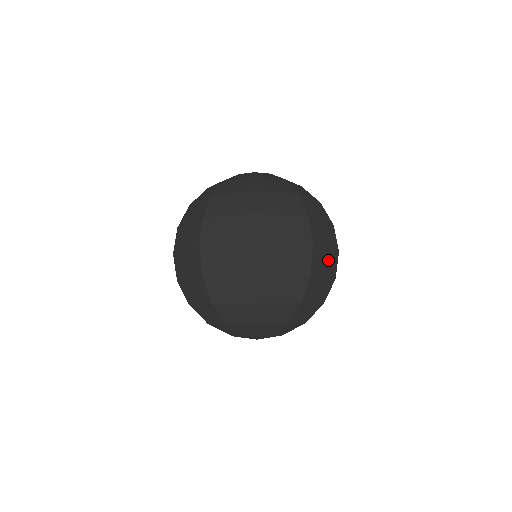
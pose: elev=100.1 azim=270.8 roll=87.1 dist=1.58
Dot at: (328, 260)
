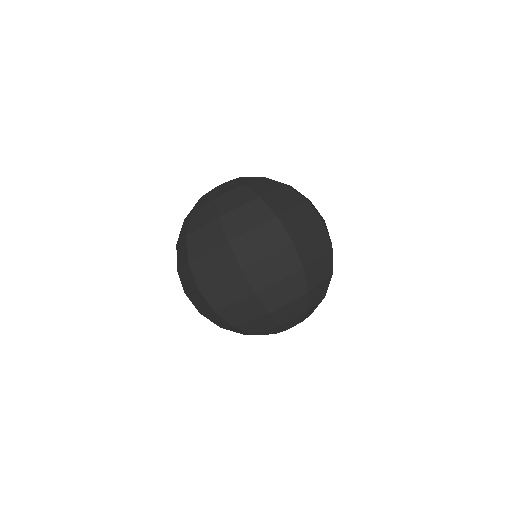
Dot at: (316, 240)
